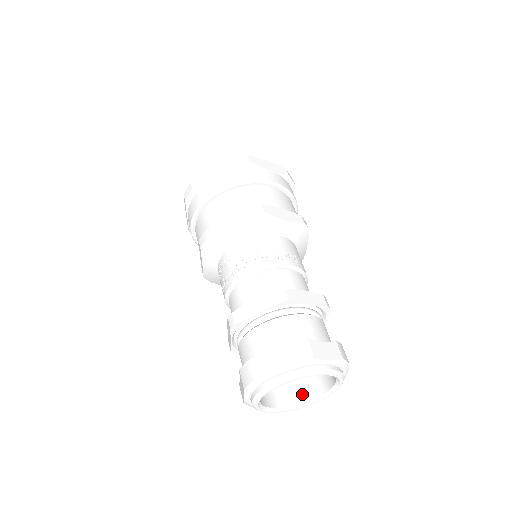
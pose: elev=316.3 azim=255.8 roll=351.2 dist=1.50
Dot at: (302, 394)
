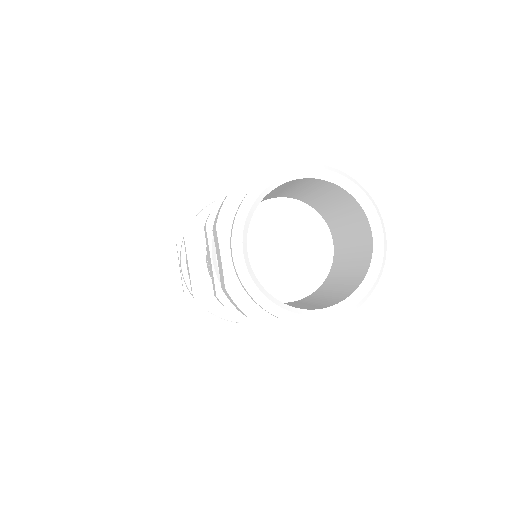
Dot at: (333, 301)
